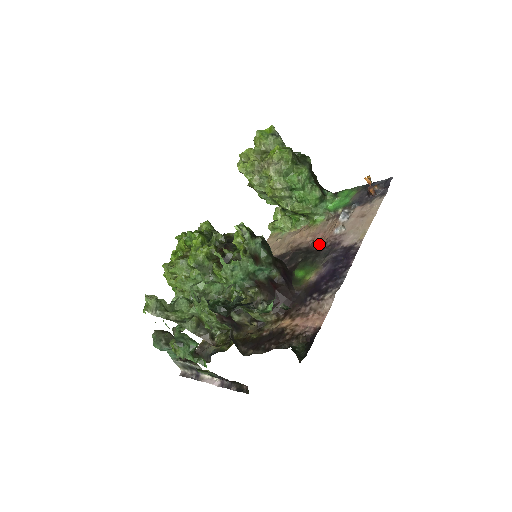
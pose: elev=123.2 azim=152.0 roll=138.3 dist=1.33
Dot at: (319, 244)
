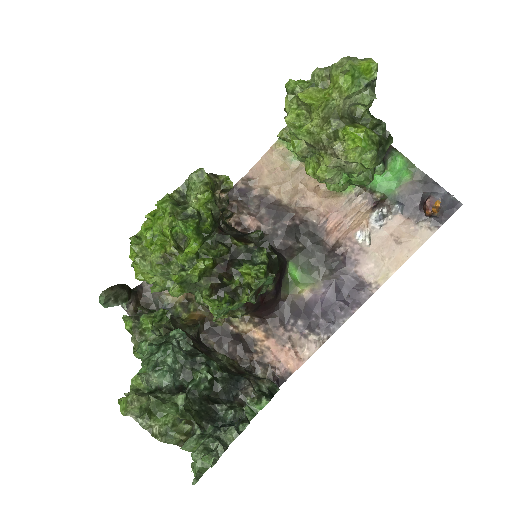
Dot at: (331, 235)
